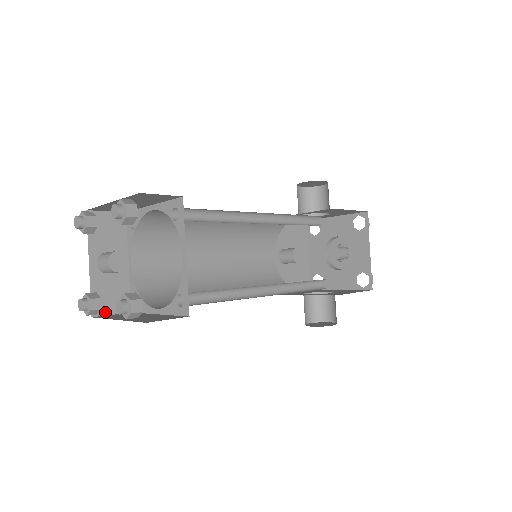
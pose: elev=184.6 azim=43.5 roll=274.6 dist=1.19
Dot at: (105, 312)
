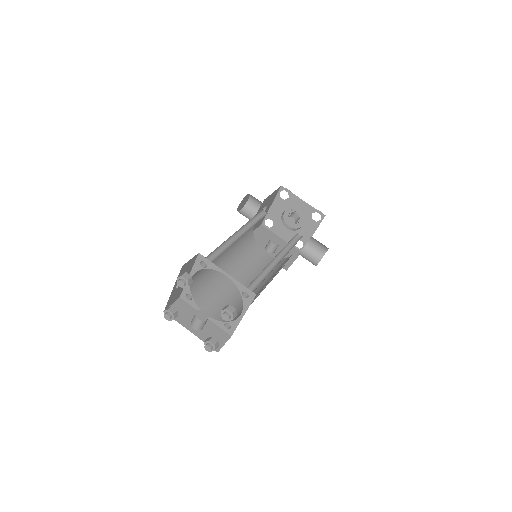
Dot at: (221, 346)
